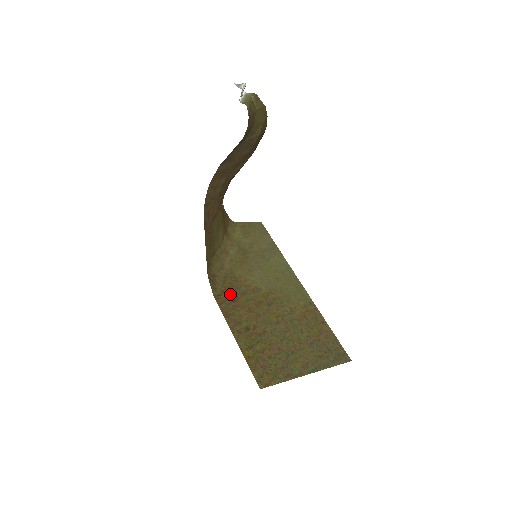
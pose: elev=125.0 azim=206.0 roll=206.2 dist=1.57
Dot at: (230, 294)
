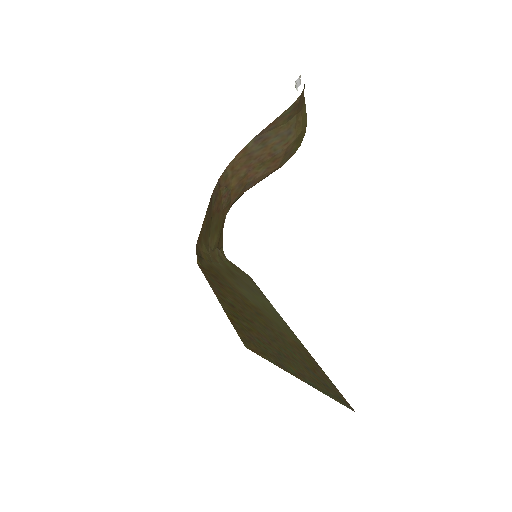
Dot at: (215, 277)
